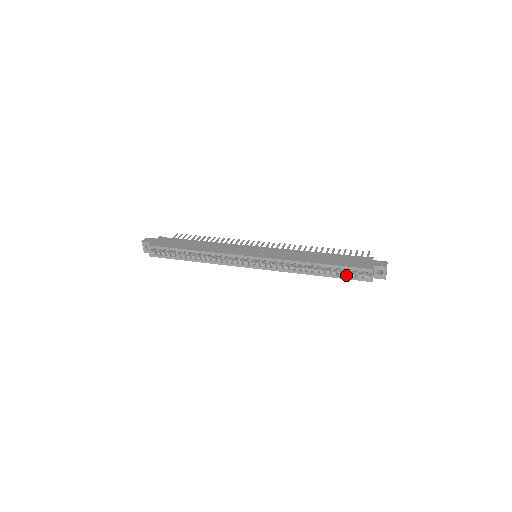
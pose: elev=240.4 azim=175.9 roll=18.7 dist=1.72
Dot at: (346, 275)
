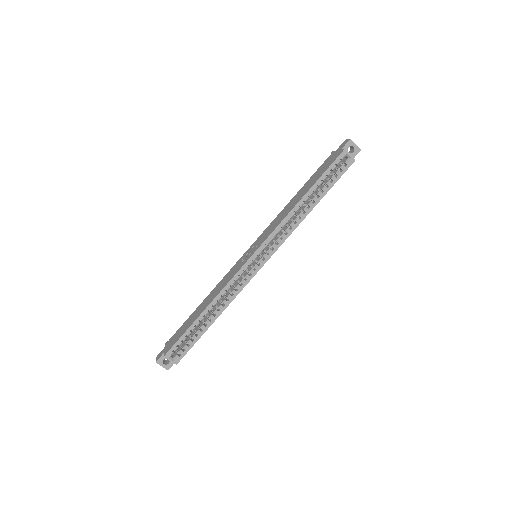
Dot at: (333, 179)
